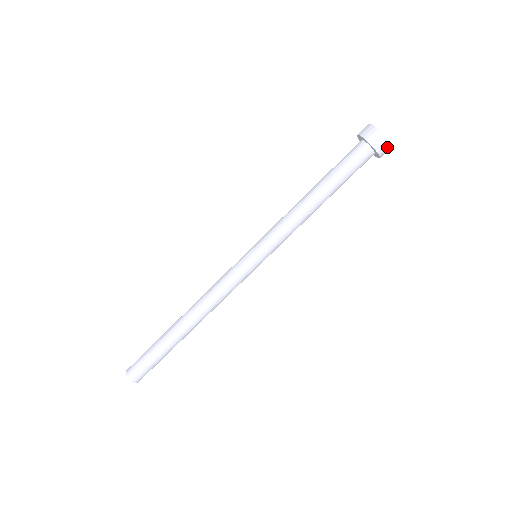
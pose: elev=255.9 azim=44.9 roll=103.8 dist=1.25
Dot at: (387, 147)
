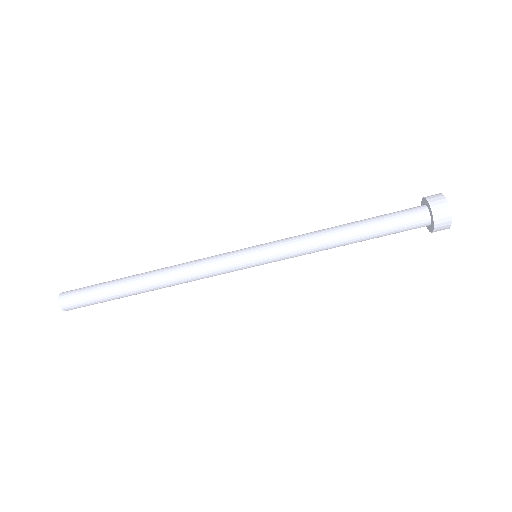
Dot at: occluded
